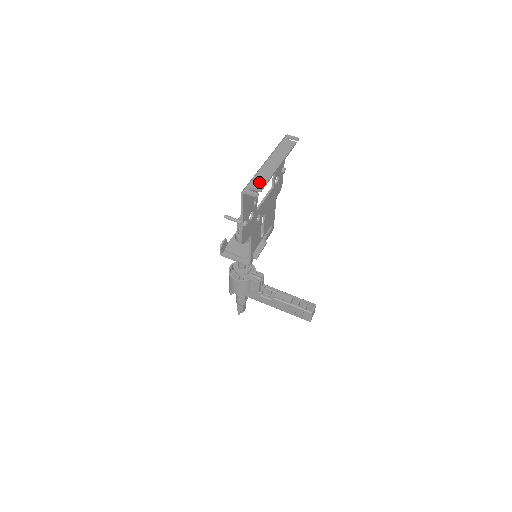
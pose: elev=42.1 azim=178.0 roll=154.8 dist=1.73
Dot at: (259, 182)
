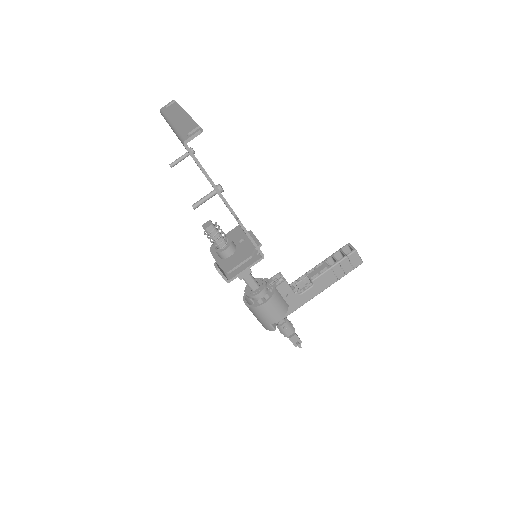
Dot at: (188, 127)
